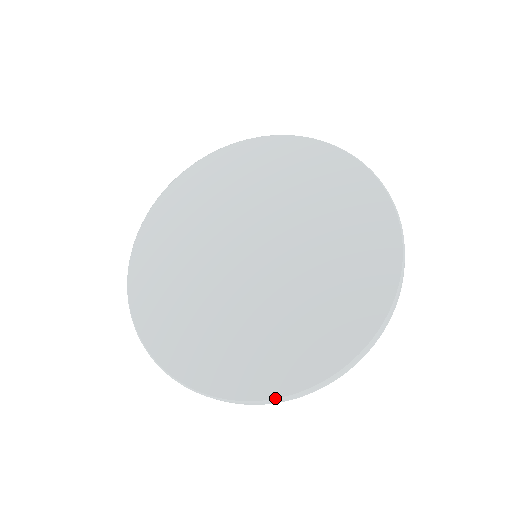
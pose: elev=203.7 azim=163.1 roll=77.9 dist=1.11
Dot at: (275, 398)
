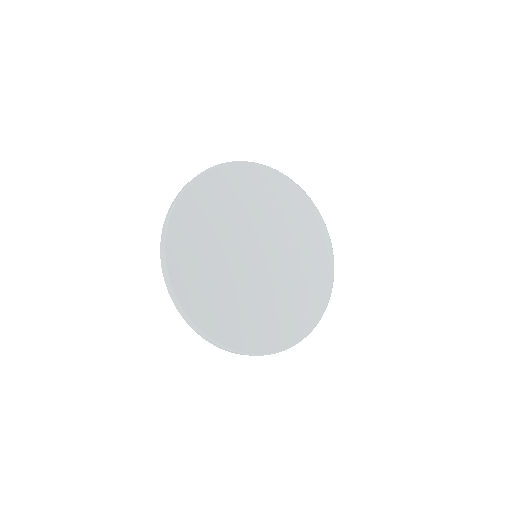
Dot at: (250, 354)
